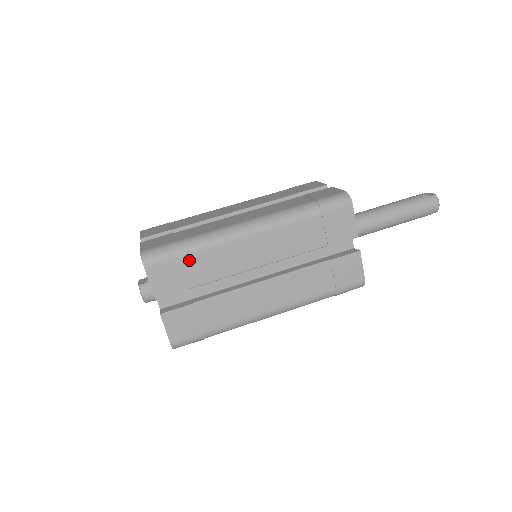
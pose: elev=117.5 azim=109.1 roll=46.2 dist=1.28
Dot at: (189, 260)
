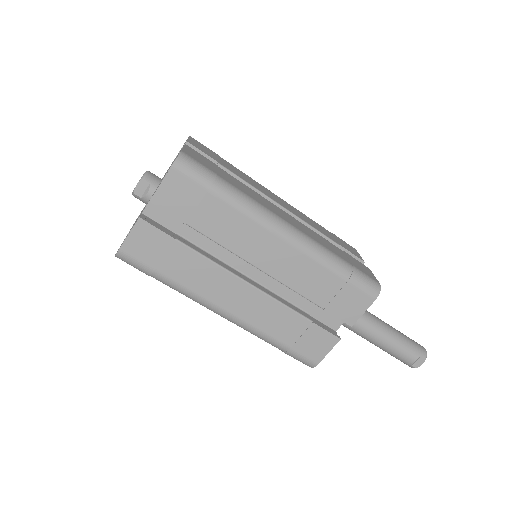
Dot at: occluded
